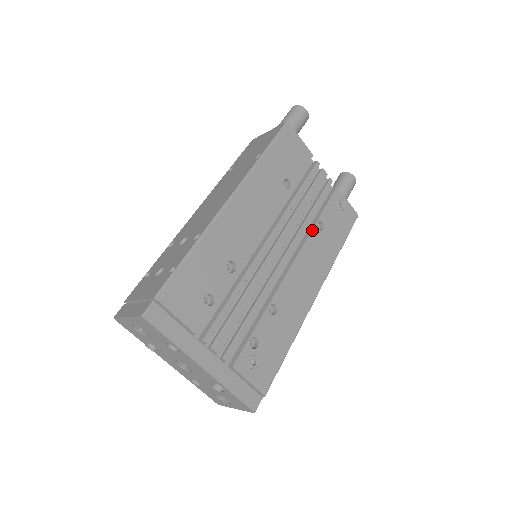
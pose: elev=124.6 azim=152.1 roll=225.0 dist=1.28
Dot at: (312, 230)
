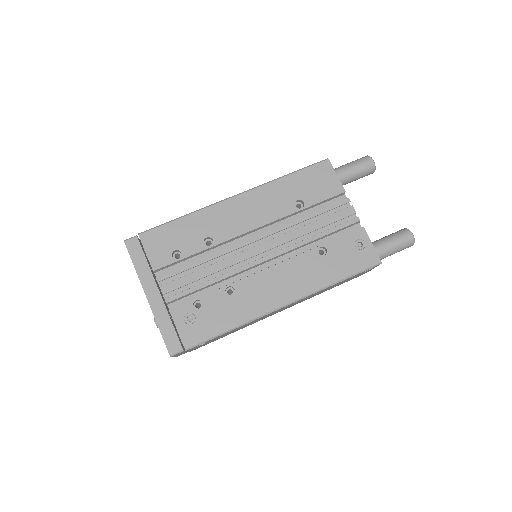
Dot at: (310, 250)
